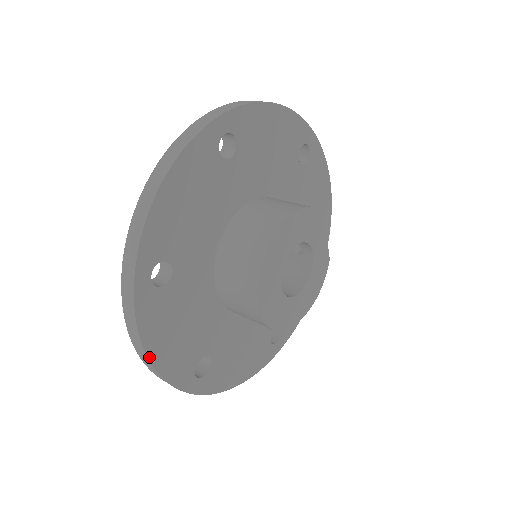
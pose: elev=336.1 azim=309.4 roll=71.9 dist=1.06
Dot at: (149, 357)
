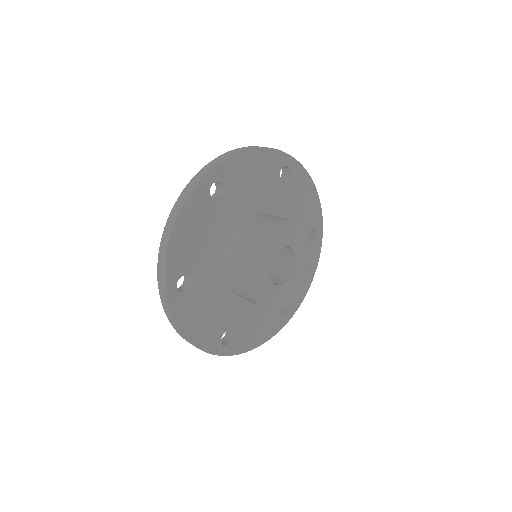
Dot at: (185, 336)
